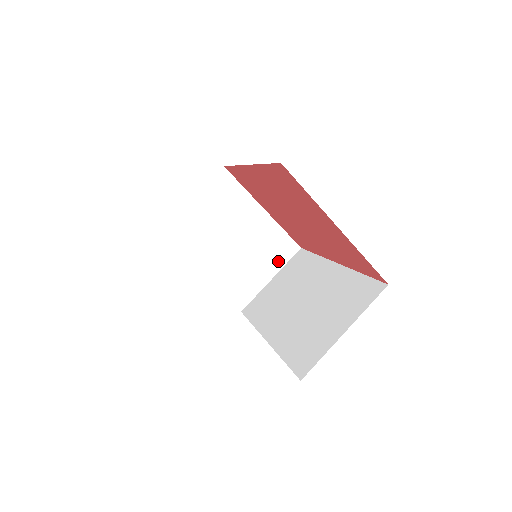
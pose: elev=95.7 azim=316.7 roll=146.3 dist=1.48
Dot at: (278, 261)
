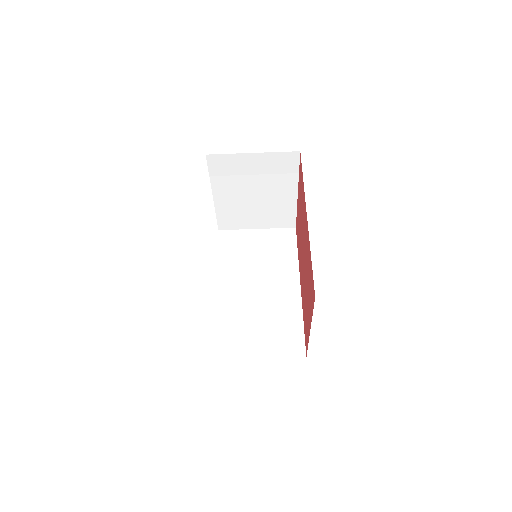
Dot at: (273, 223)
